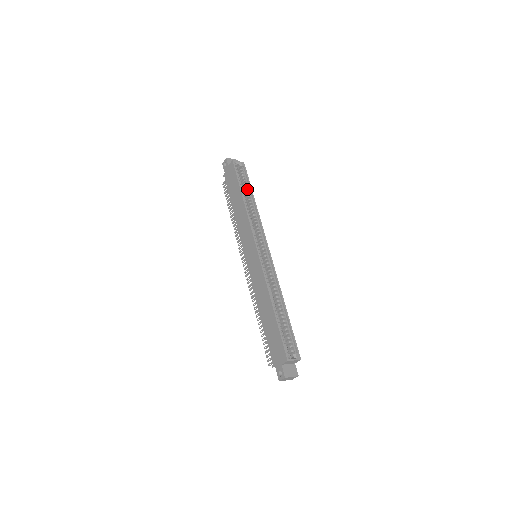
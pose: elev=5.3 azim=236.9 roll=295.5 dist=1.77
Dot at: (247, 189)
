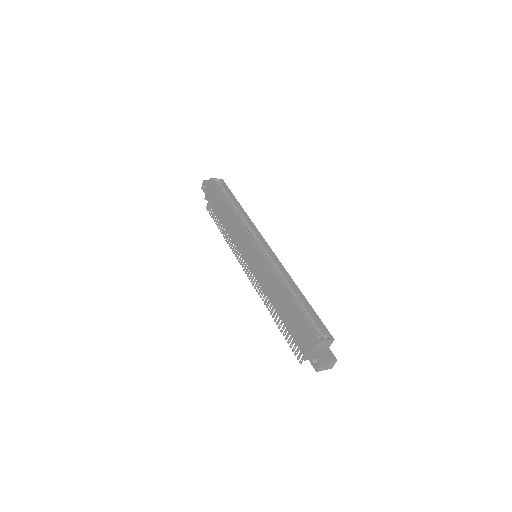
Dot at: (231, 199)
